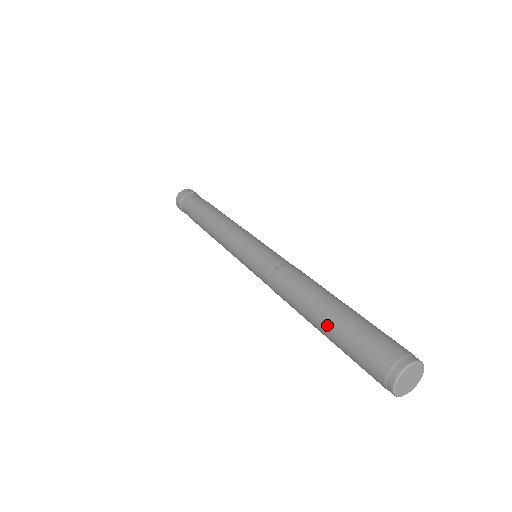
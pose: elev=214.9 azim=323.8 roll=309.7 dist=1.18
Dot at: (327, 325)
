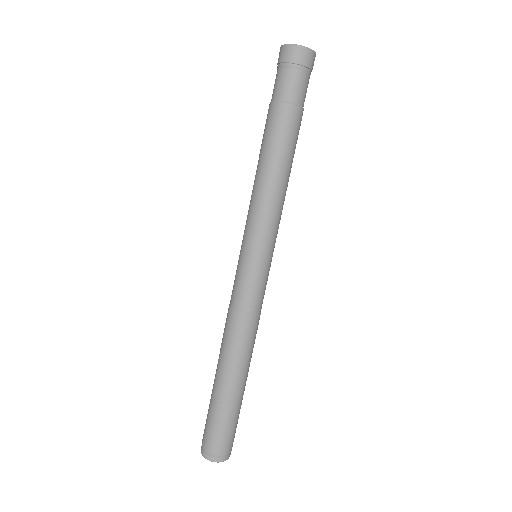
Dot at: (225, 395)
